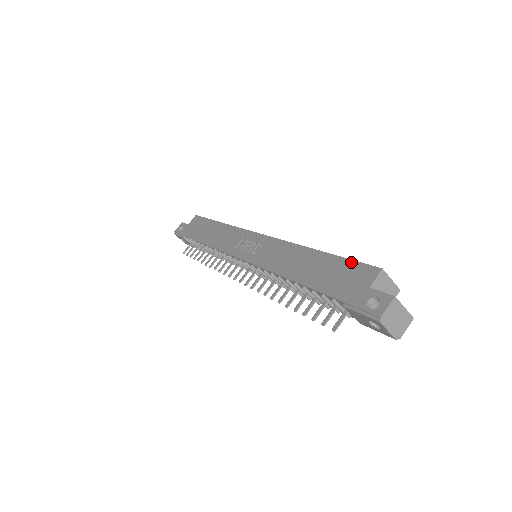
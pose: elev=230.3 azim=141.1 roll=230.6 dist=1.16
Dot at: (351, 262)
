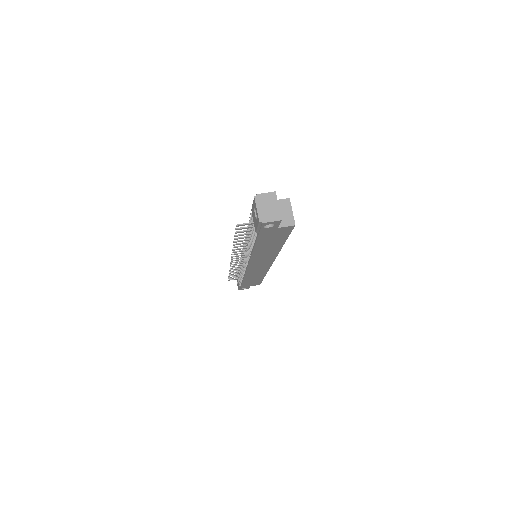
Dot at: occluded
